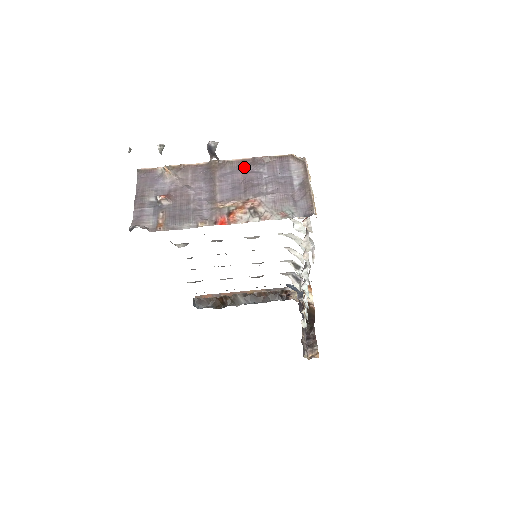
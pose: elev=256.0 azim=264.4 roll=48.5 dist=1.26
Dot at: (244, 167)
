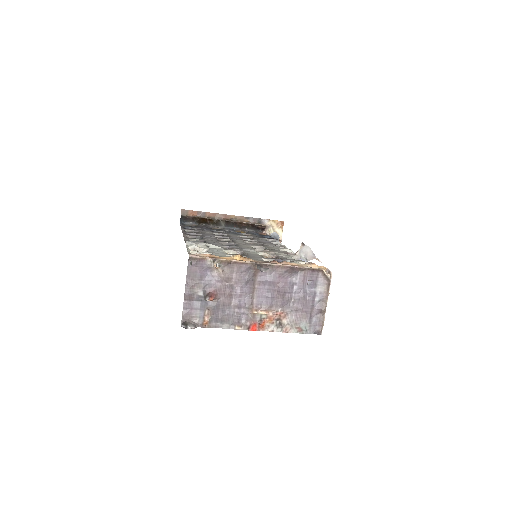
Dot at: (281, 274)
